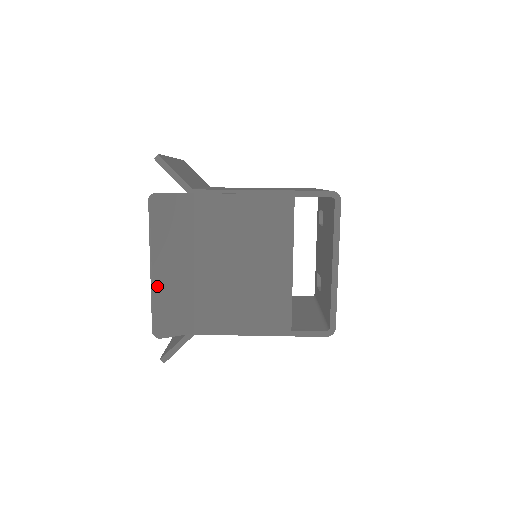
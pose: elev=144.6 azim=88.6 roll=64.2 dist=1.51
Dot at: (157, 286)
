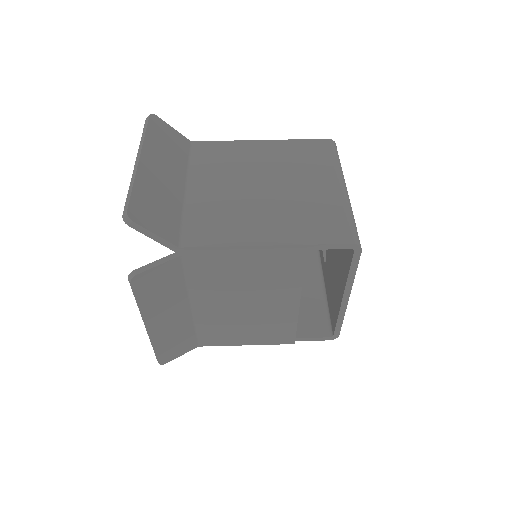
Dot at: (155, 336)
